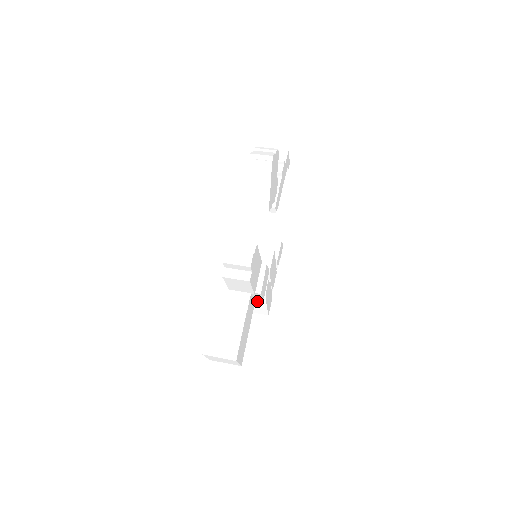
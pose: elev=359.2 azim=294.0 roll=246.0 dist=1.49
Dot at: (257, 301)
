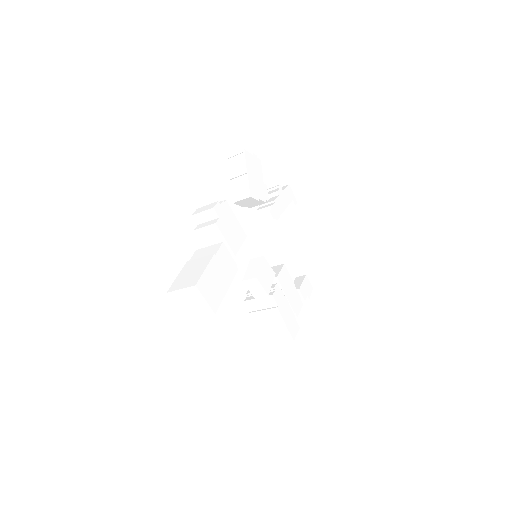
Dot at: (270, 313)
